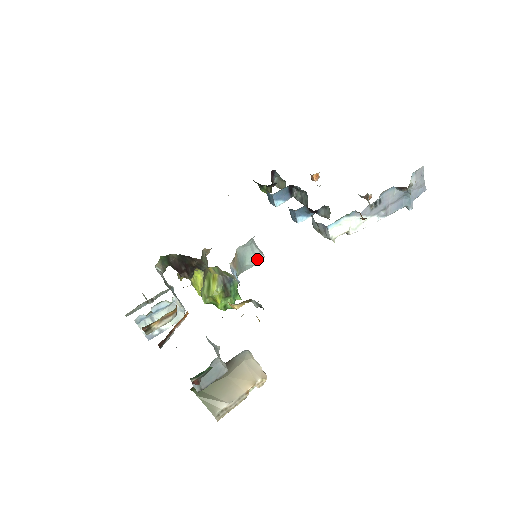
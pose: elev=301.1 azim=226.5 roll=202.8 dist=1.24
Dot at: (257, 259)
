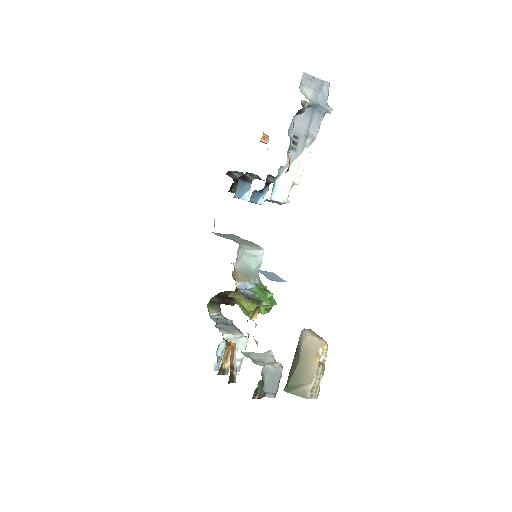
Dot at: (259, 257)
